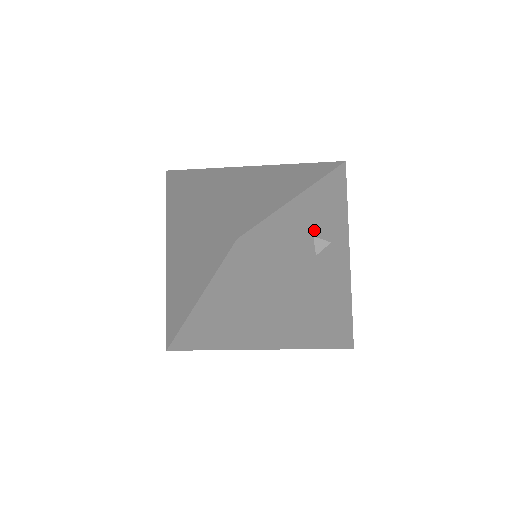
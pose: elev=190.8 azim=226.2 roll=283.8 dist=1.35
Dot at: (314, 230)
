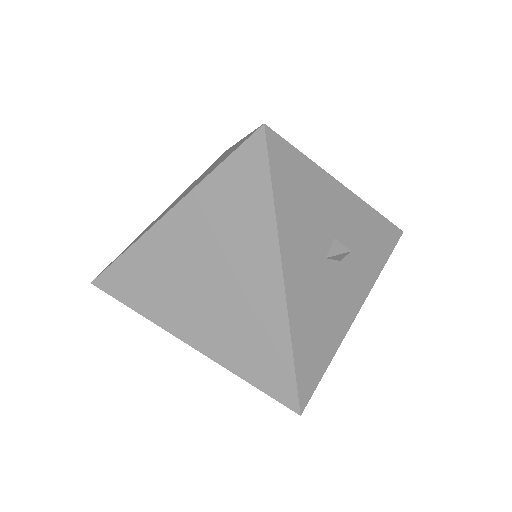
Dot at: (339, 235)
